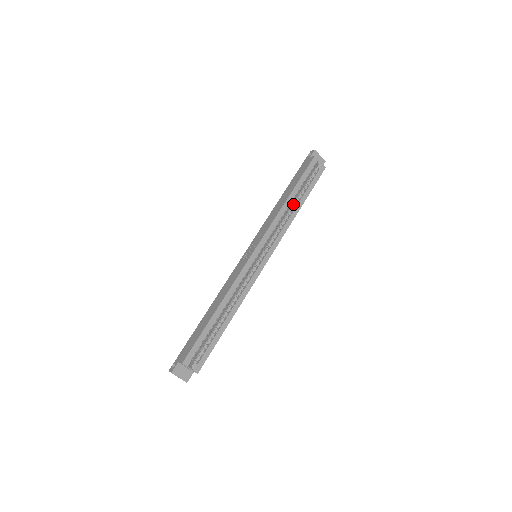
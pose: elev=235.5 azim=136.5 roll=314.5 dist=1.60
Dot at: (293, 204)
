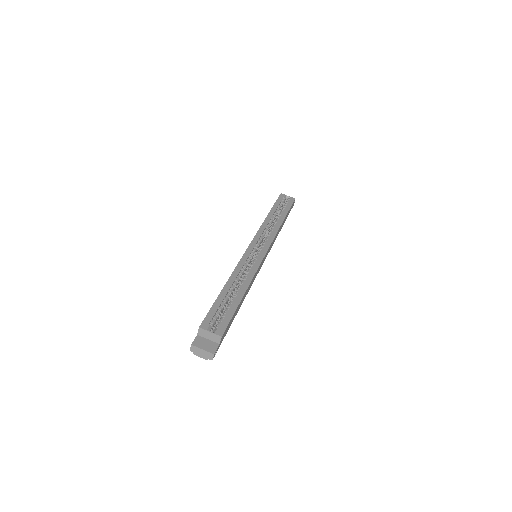
Dot at: (276, 220)
